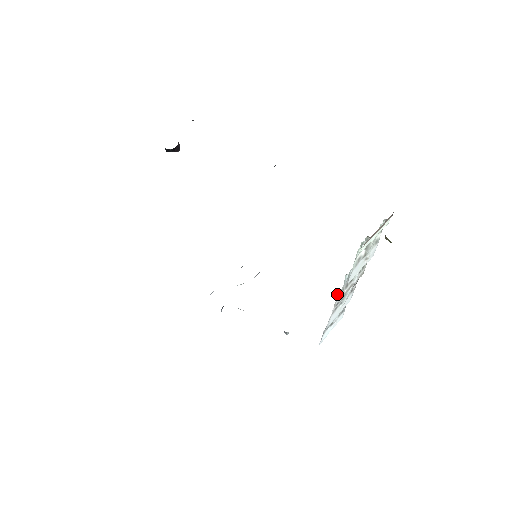
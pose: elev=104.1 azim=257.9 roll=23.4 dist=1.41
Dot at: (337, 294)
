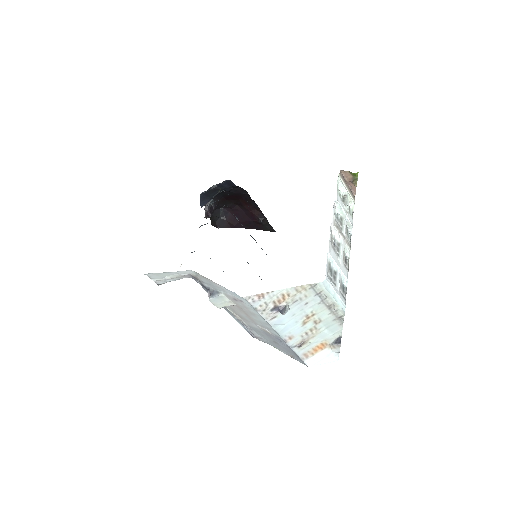
Dot at: (335, 343)
